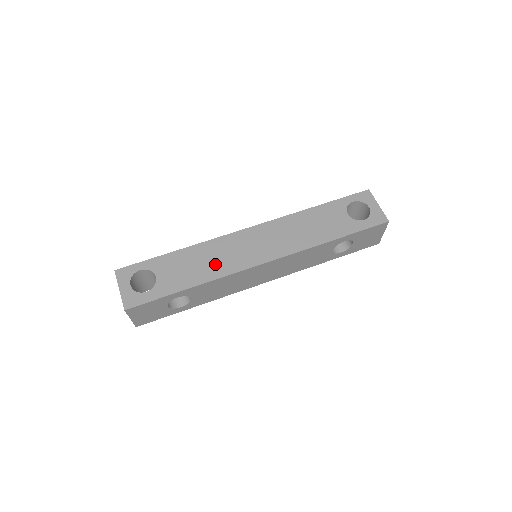
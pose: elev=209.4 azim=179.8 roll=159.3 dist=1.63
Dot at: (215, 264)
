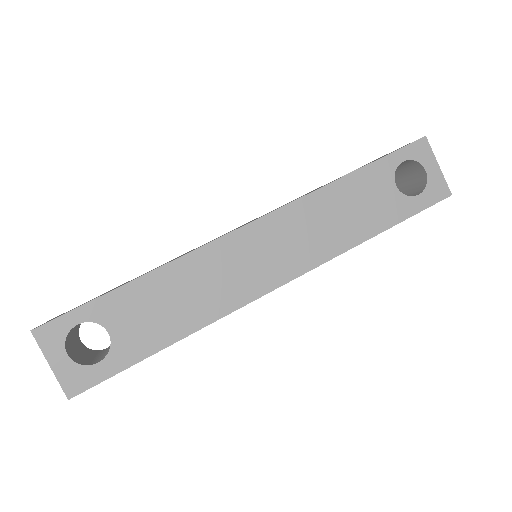
Dot at: (204, 298)
